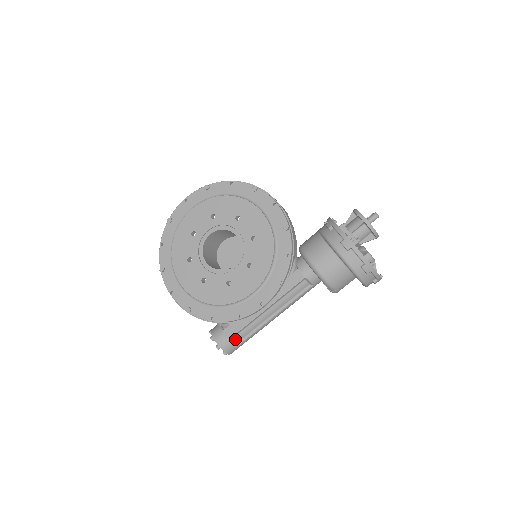
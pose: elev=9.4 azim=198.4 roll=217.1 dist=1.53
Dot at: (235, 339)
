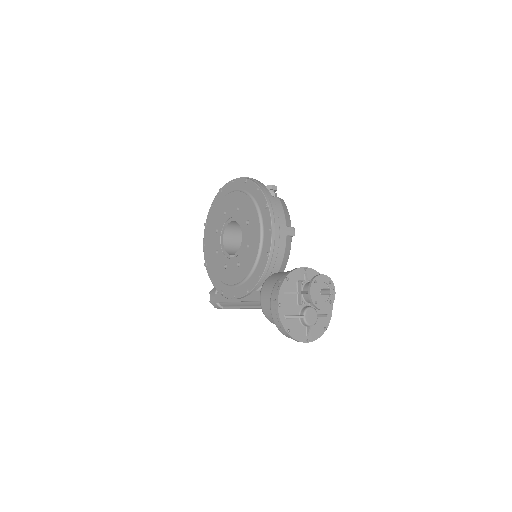
Dot at: (221, 304)
